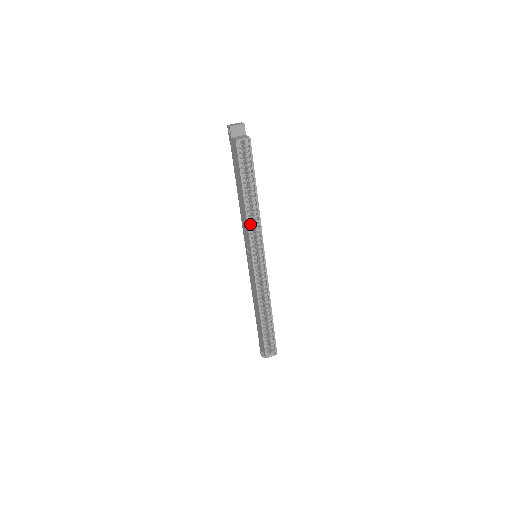
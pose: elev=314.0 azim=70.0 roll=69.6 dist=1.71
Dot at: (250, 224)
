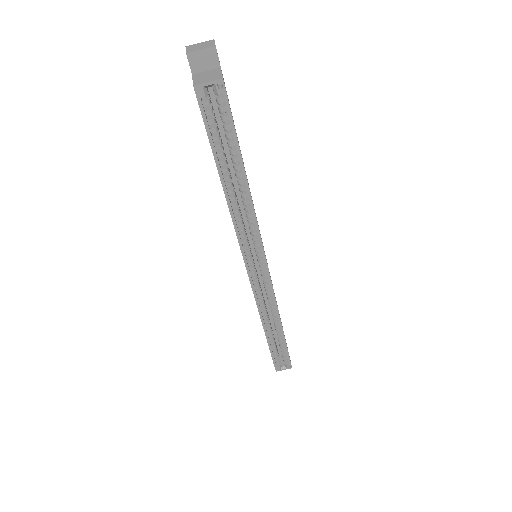
Dot at: (239, 218)
